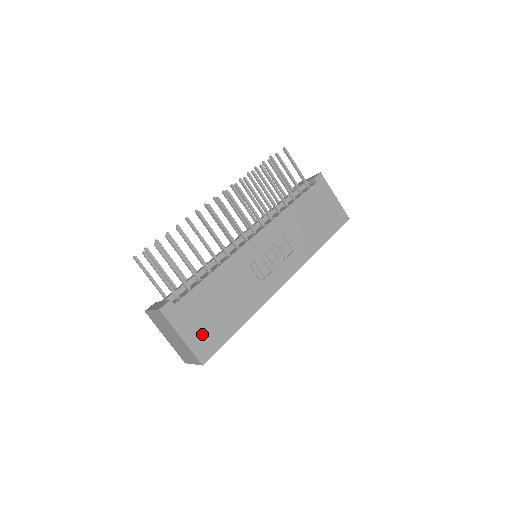
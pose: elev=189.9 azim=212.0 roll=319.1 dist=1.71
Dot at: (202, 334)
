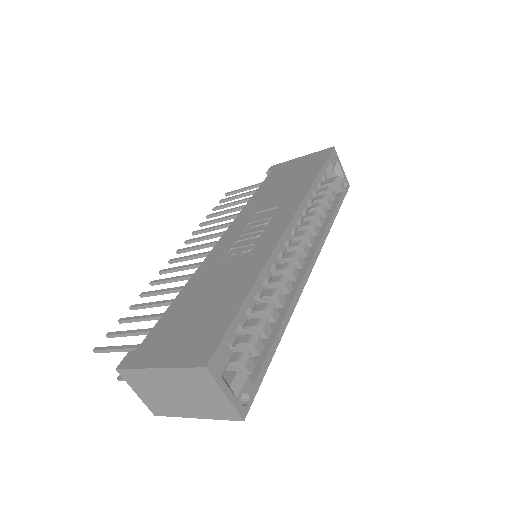
Dot at: (189, 342)
